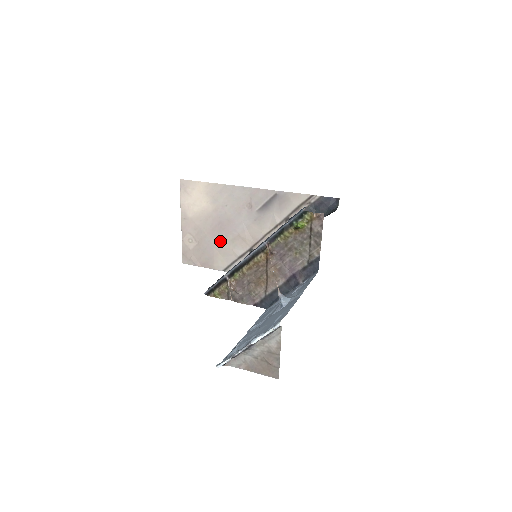
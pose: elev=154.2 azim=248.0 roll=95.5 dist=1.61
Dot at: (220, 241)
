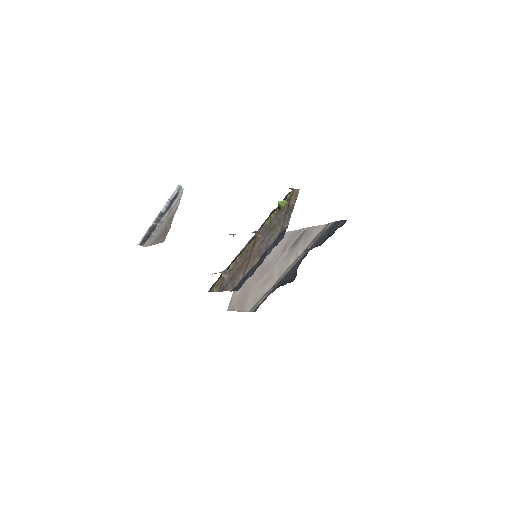
Dot at: (257, 283)
